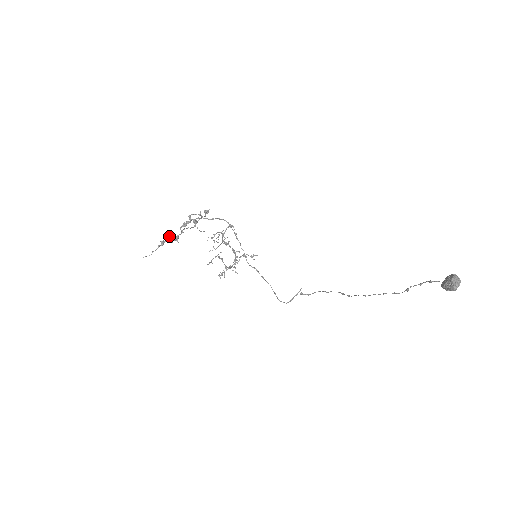
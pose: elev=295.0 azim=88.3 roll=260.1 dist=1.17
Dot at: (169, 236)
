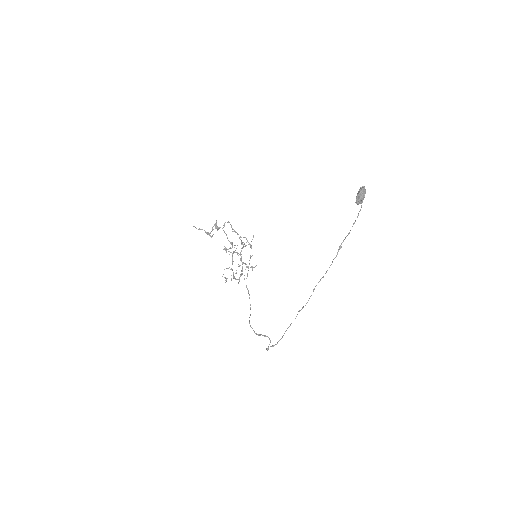
Dot at: (216, 220)
